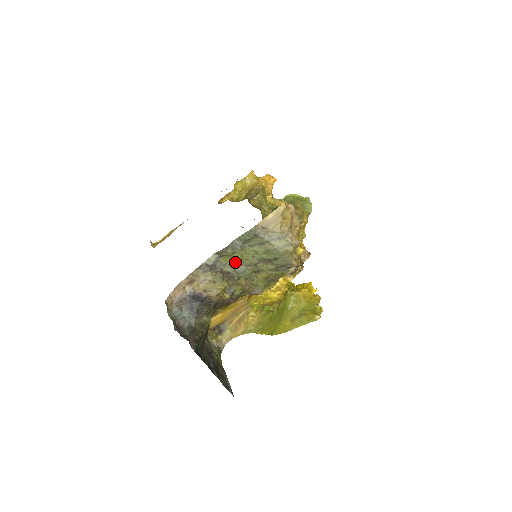
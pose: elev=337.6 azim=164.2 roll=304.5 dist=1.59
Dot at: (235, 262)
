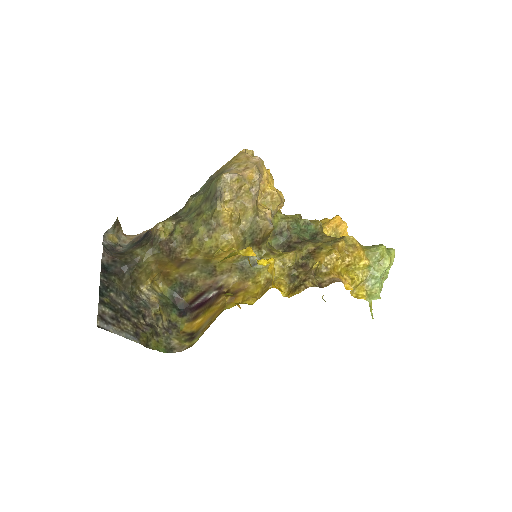
Dot at: (191, 209)
